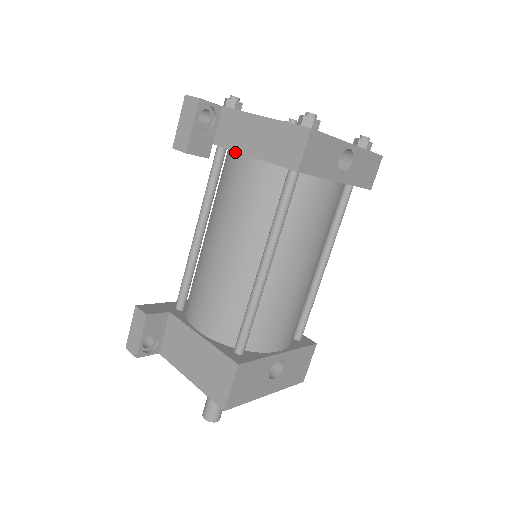
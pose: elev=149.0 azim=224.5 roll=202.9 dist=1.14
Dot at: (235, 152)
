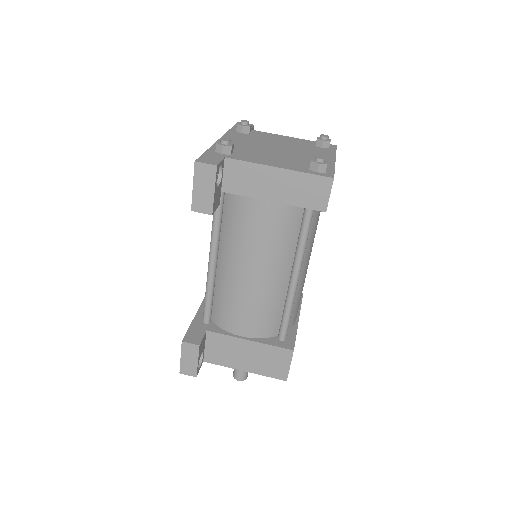
Dot at: (247, 196)
